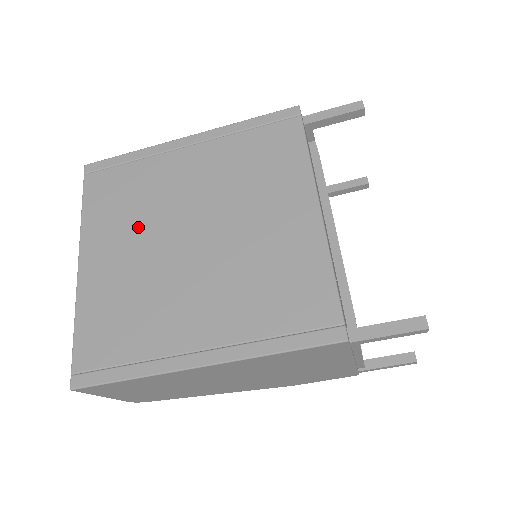
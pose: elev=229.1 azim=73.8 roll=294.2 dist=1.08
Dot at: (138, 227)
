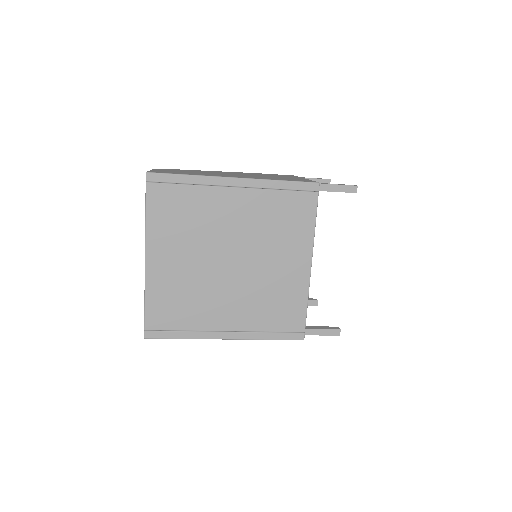
Dot at: (192, 244)
